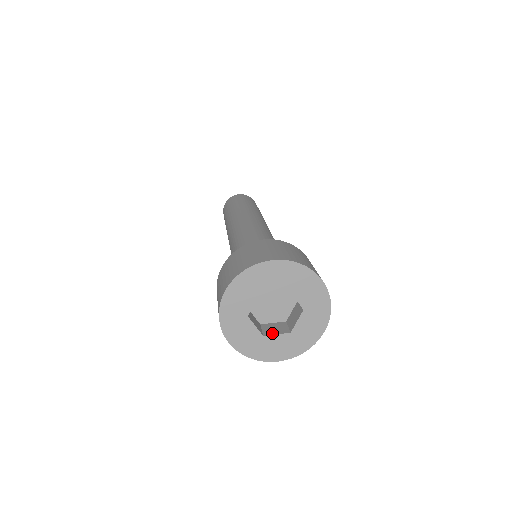
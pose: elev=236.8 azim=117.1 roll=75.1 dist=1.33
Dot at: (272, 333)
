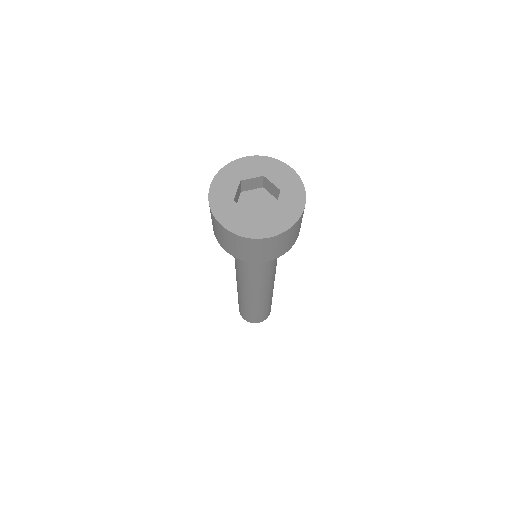
Dot at: (240, 206)
